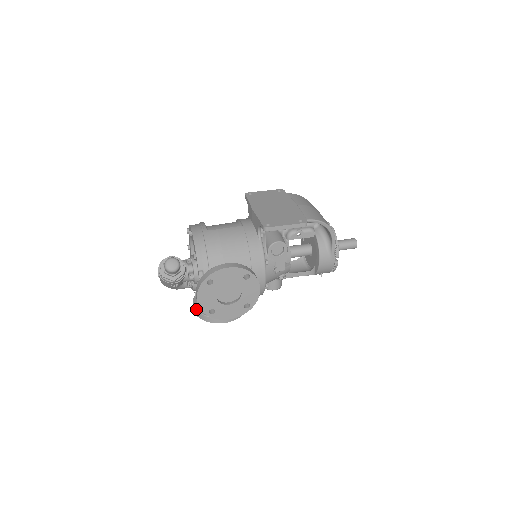
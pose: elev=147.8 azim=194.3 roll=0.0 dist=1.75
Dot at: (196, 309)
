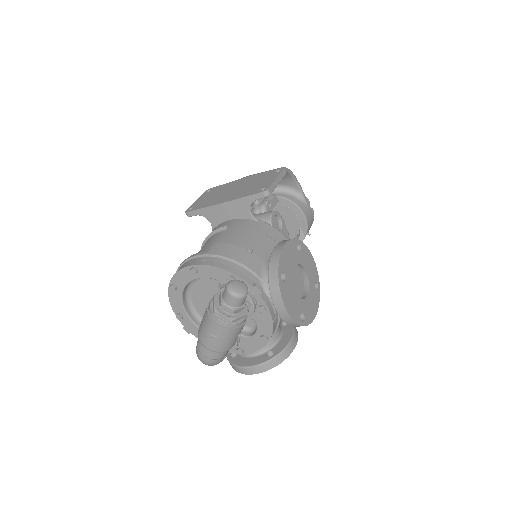
Dot at: (257, 364)
